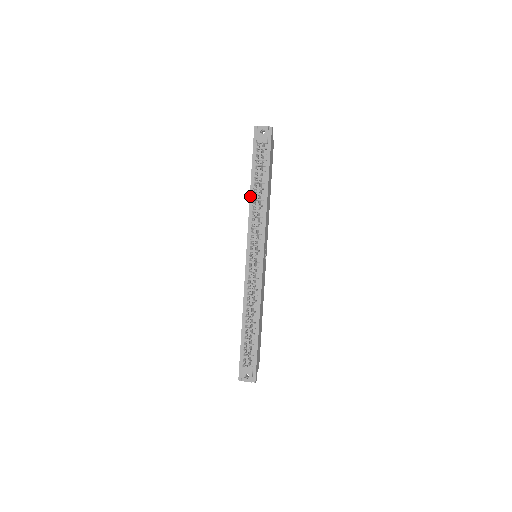
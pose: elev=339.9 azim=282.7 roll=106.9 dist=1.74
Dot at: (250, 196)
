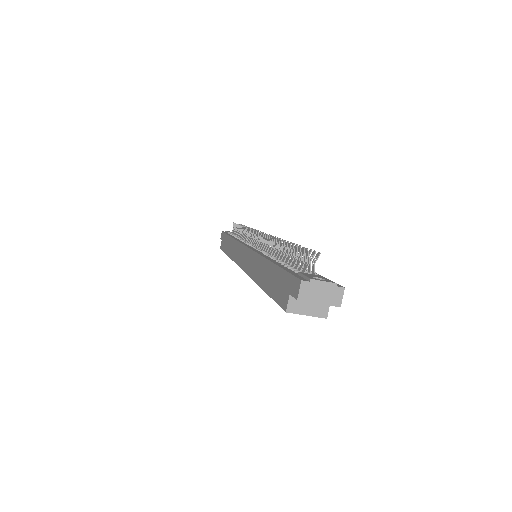
Dot at: (232, 237)
